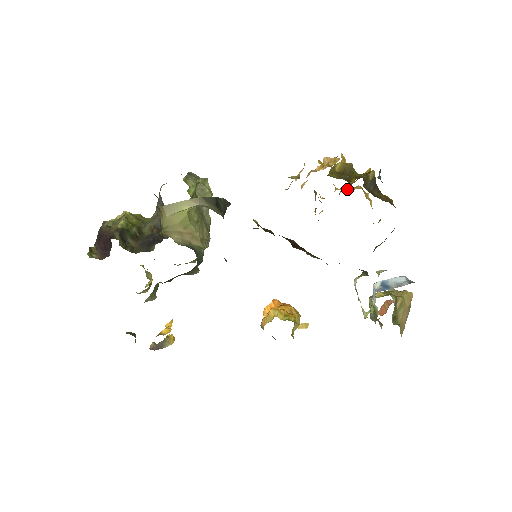
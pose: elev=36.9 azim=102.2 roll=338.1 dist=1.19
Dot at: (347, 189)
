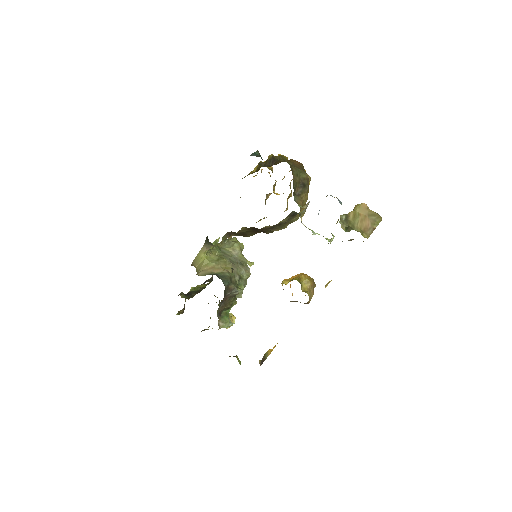
Dot at: (284, 177)
